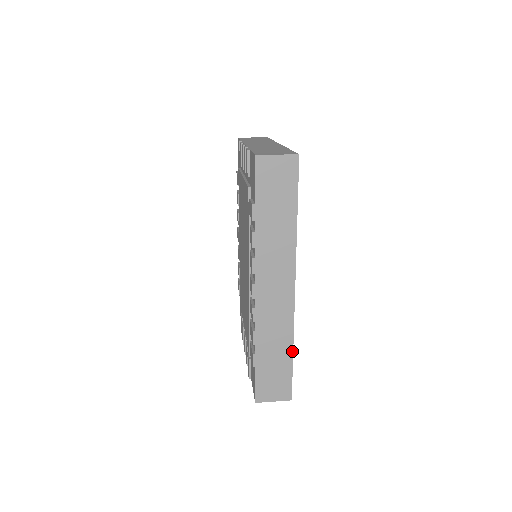
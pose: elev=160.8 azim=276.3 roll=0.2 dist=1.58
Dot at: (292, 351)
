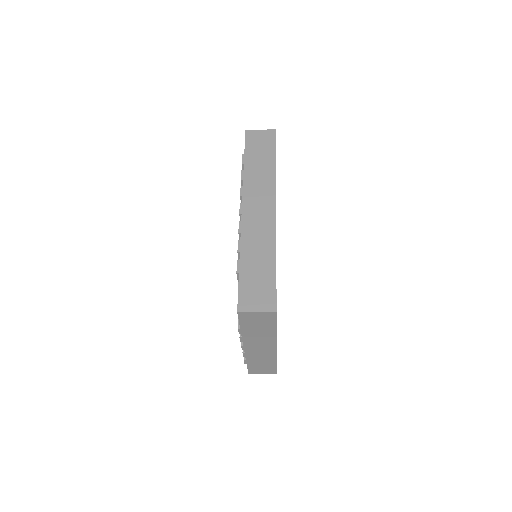
Dot at: (275, 260)
